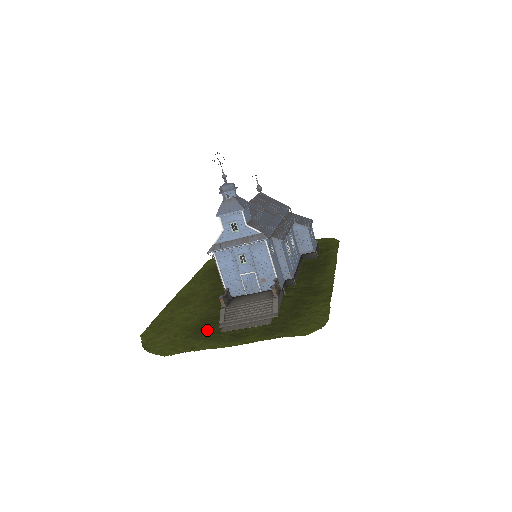
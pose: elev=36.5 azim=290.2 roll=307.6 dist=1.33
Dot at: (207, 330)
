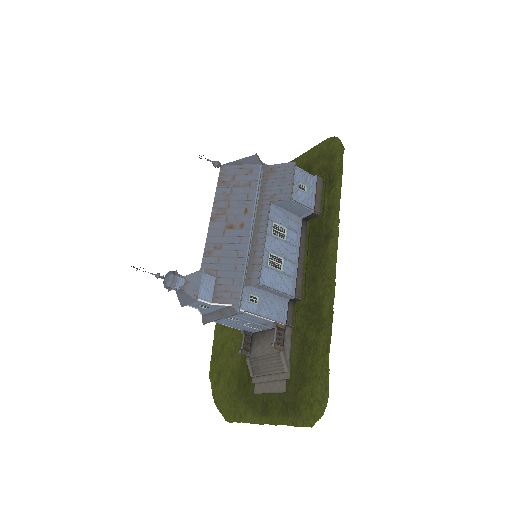
Dot at: (246, 384)
